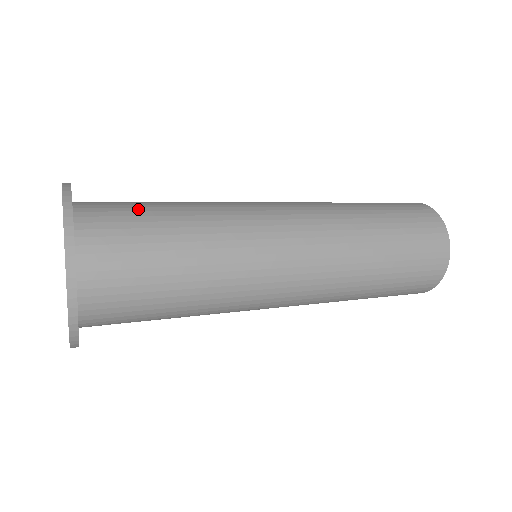
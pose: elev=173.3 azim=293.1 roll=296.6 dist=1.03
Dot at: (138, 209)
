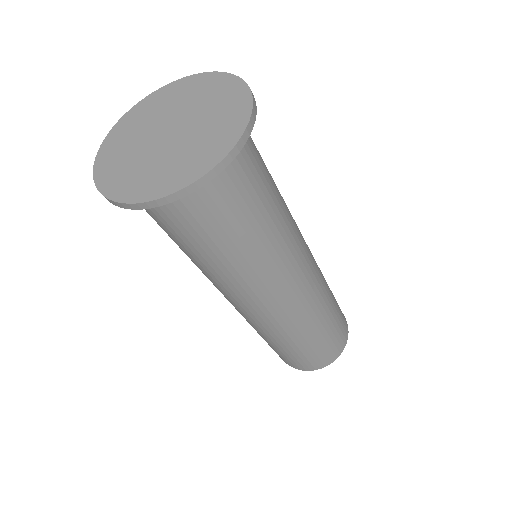
Dot at: occluded
